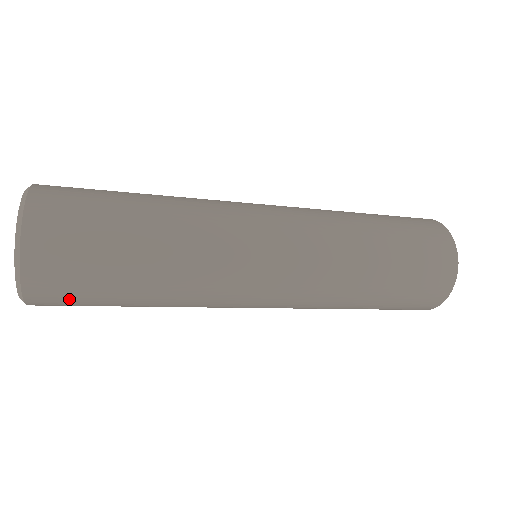
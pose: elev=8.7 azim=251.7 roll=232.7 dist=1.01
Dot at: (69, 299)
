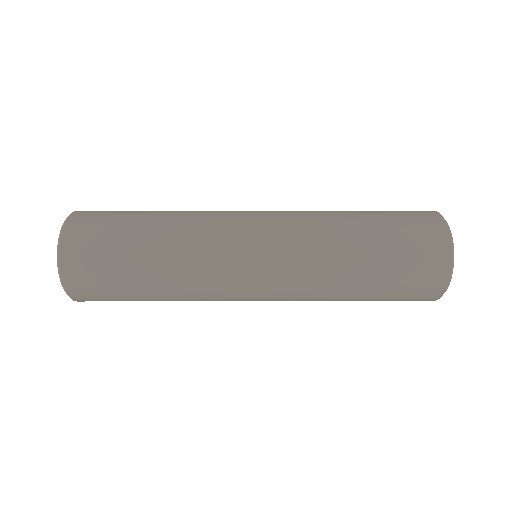
Dot at: occluded
